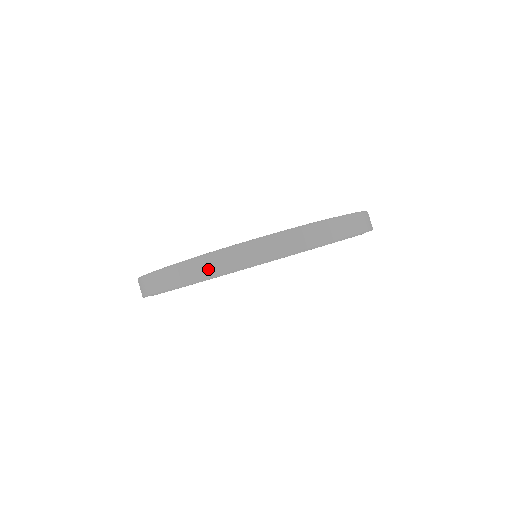
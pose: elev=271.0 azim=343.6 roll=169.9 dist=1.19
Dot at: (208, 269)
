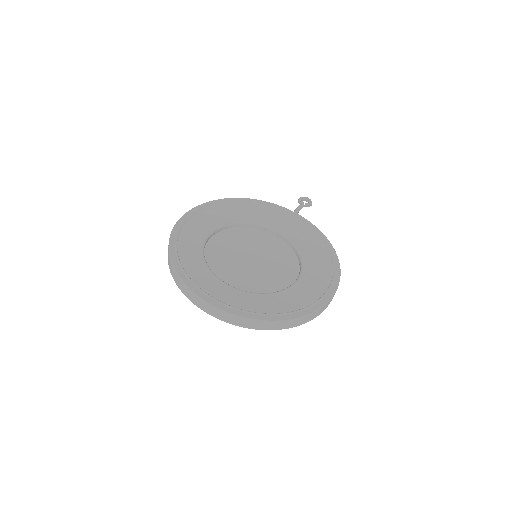
Dot at: (195, 301)
